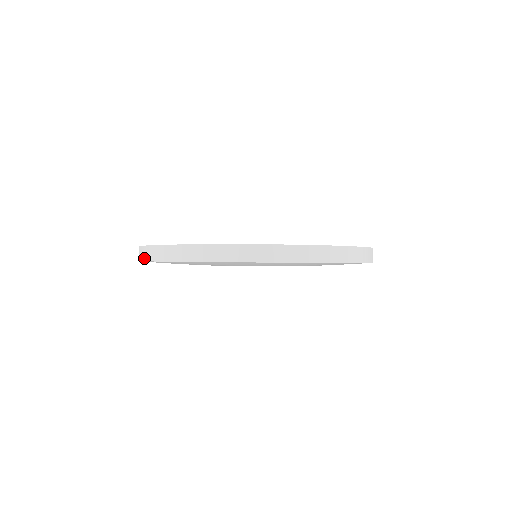
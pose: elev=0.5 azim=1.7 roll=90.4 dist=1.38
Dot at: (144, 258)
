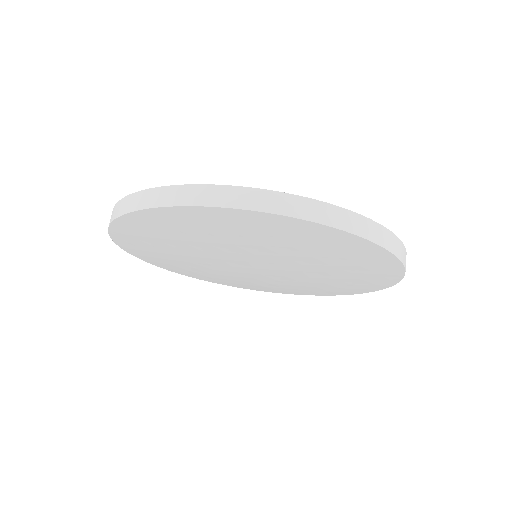
Dot at: occluded
